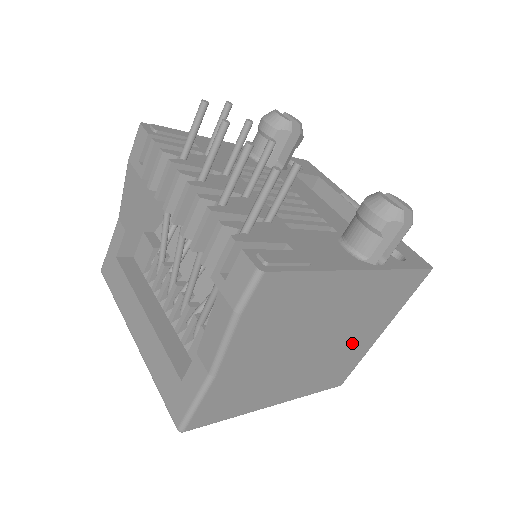
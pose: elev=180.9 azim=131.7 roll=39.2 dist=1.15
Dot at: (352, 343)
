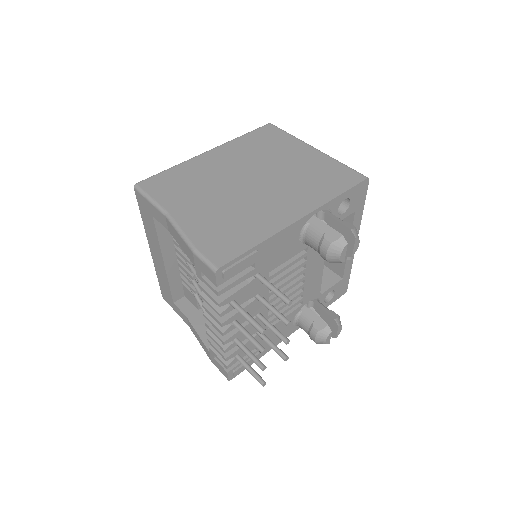
Dot at: occluded
